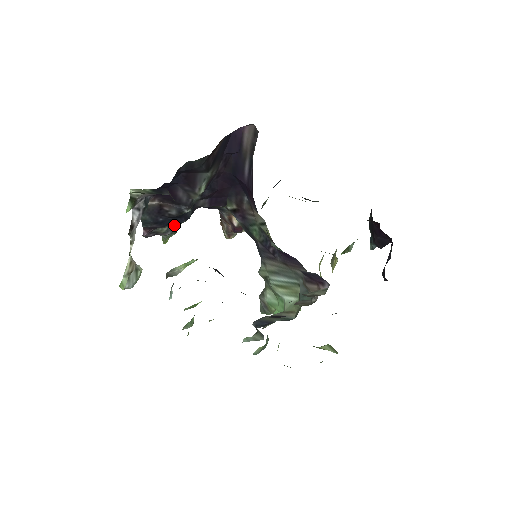
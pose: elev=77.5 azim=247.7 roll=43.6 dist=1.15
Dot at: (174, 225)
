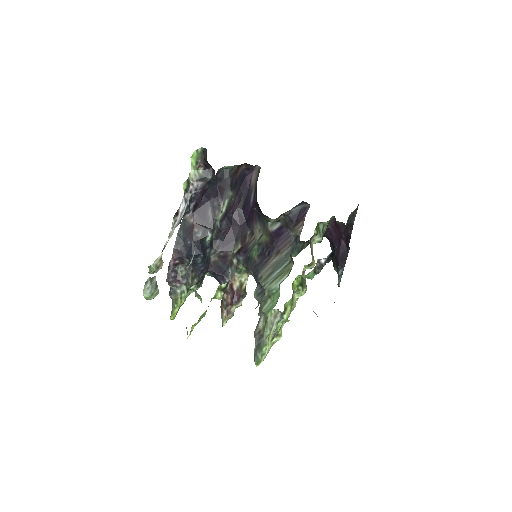
Dot at: (190, 277)
